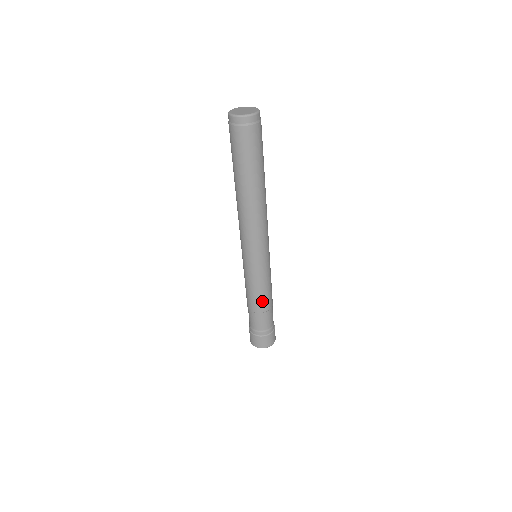
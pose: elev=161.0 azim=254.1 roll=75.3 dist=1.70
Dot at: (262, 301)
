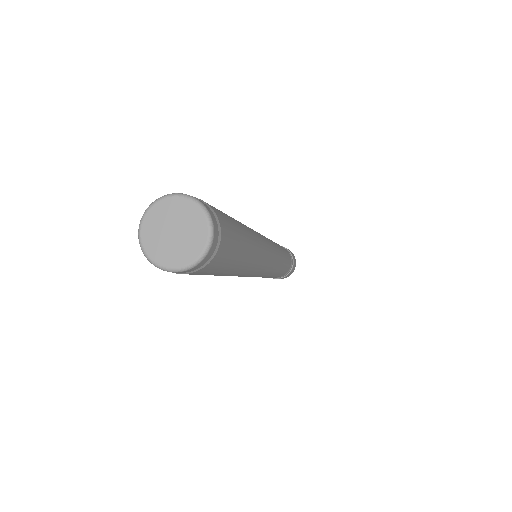
Dot at: occluded
